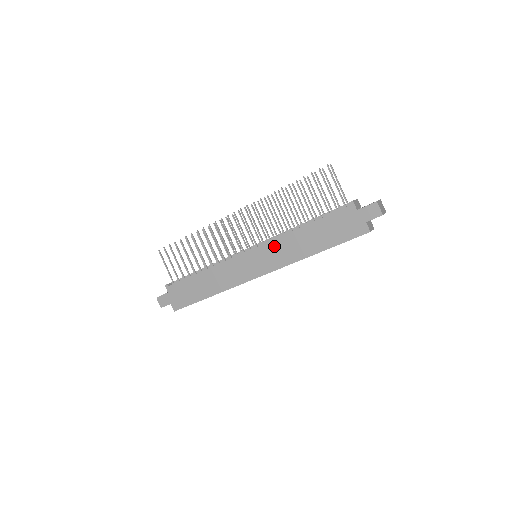
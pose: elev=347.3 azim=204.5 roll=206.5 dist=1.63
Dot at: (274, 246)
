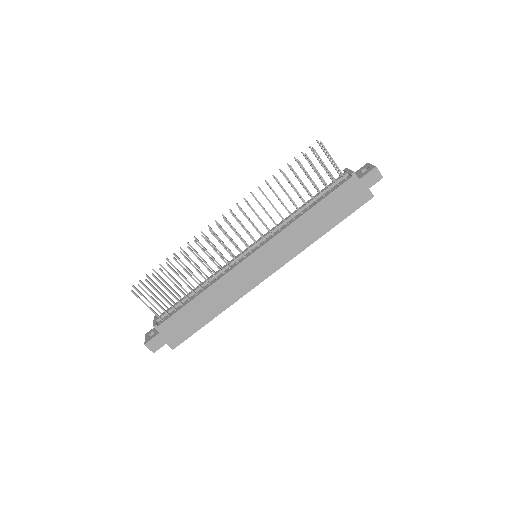
Dot at: (280, 240)
